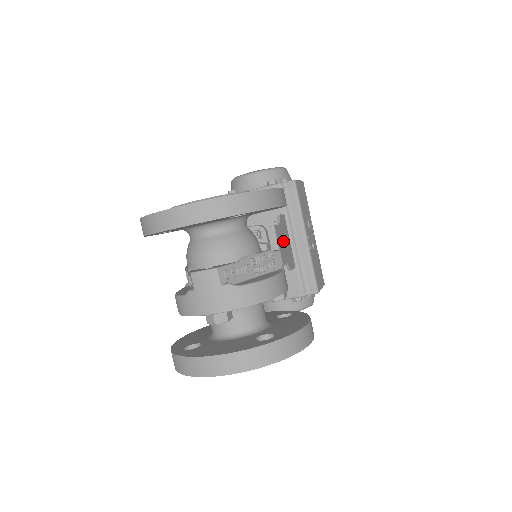
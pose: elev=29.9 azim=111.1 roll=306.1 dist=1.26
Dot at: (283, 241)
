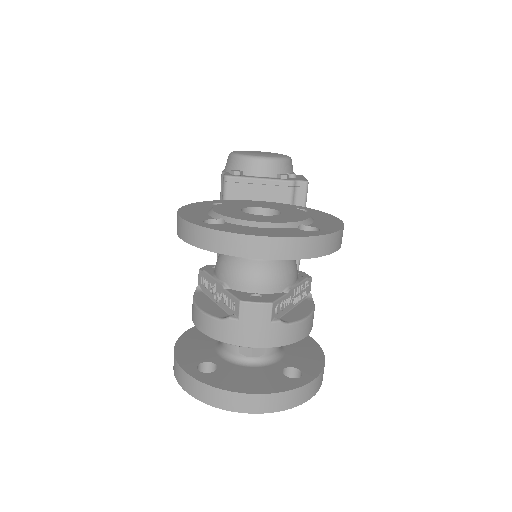
Dot at: occluded
